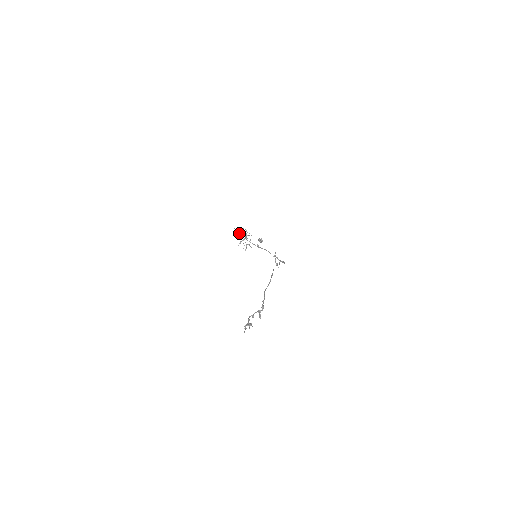
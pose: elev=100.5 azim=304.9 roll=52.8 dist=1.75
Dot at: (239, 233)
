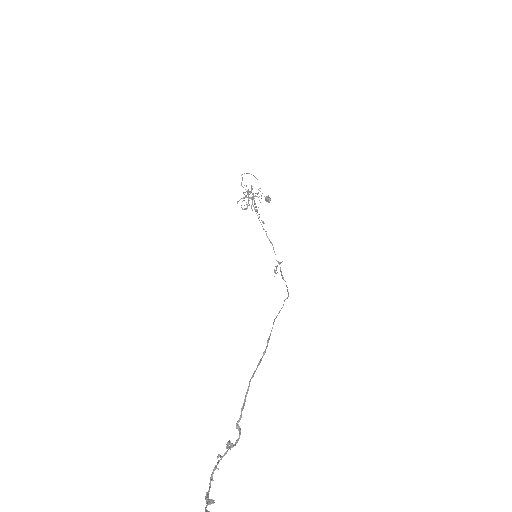
Dot at: (248, 193)
